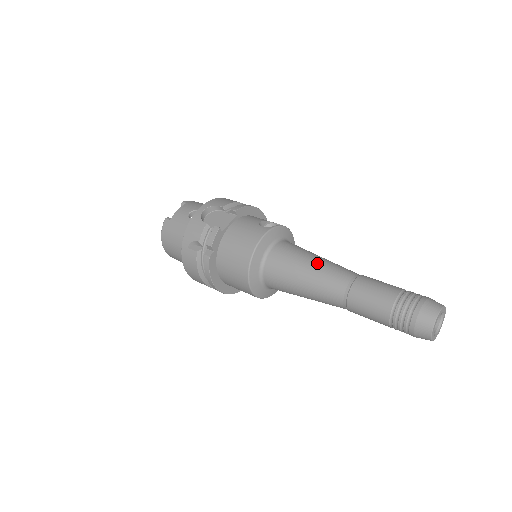
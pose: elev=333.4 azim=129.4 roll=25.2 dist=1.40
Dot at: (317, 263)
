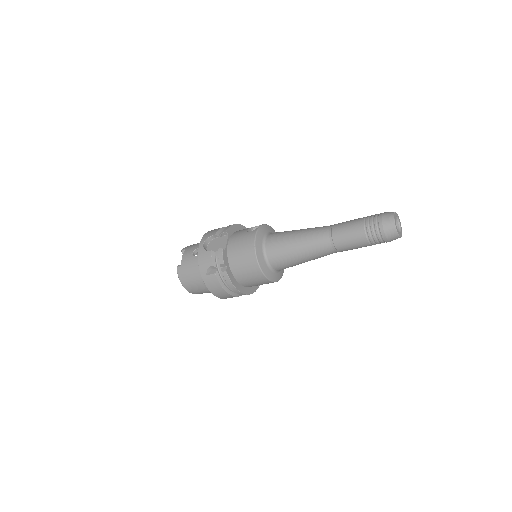
Dot at: (301, 233)
